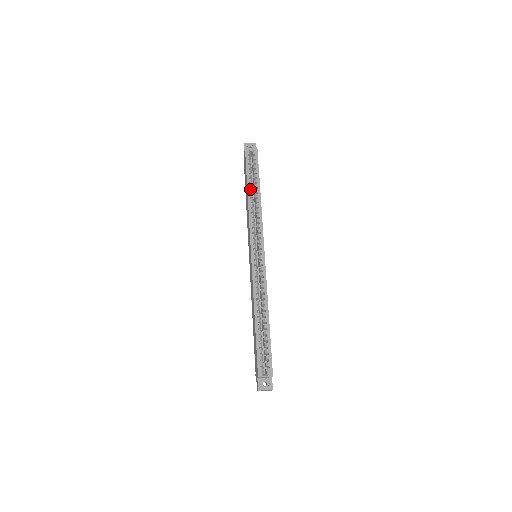
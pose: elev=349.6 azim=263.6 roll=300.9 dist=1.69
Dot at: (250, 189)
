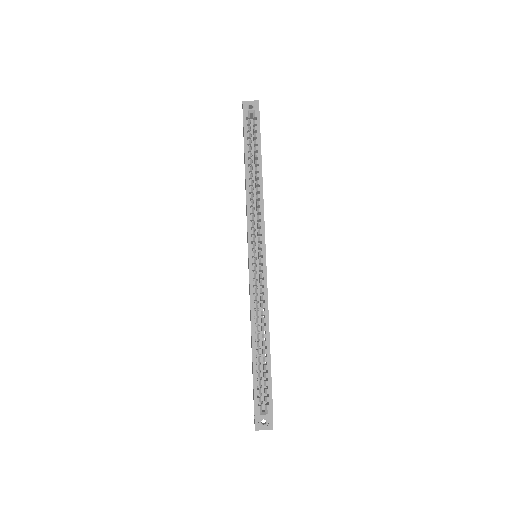
Dot at: (249, 167)
